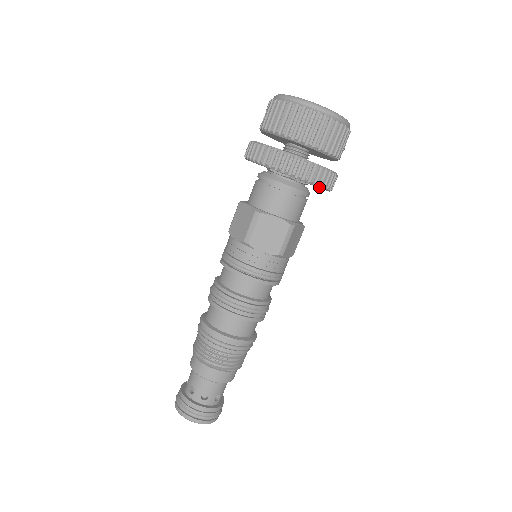
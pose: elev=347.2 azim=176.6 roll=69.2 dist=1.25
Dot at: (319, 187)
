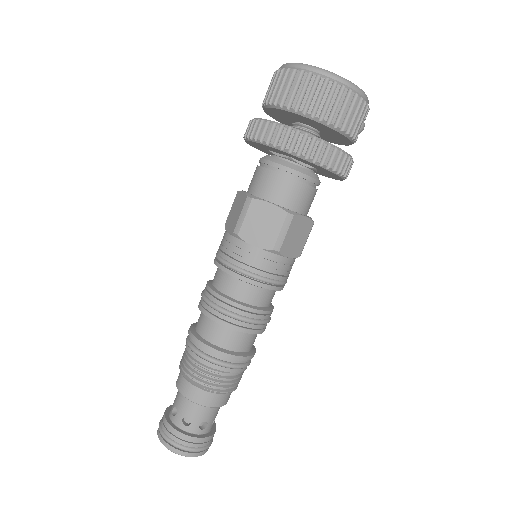
Dot at: (322, 167)
